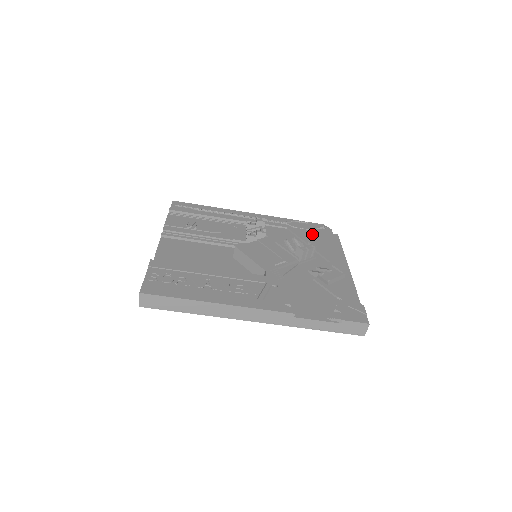
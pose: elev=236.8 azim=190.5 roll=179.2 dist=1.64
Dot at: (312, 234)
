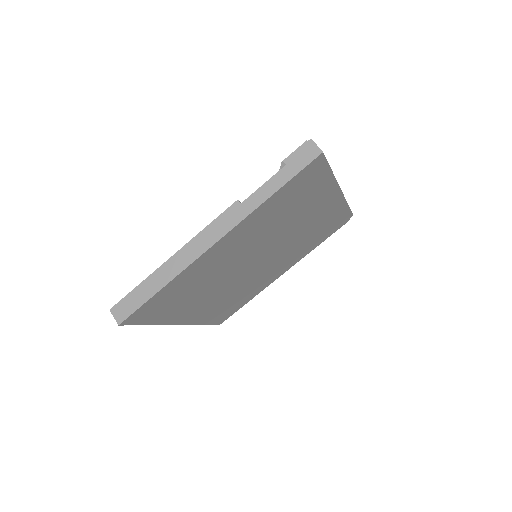
Dot at: occluded
